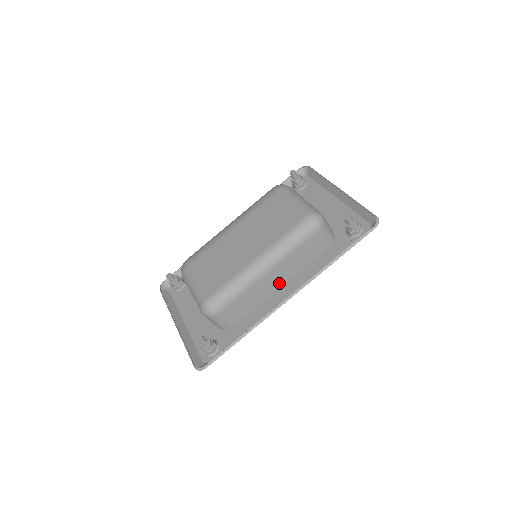
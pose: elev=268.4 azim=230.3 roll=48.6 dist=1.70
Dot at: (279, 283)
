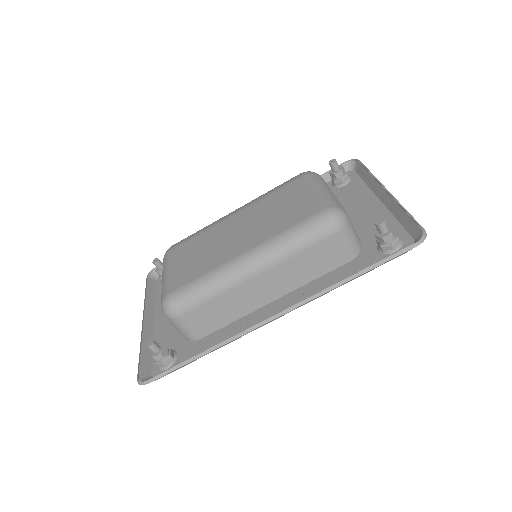
Dot at: (270, 295)
